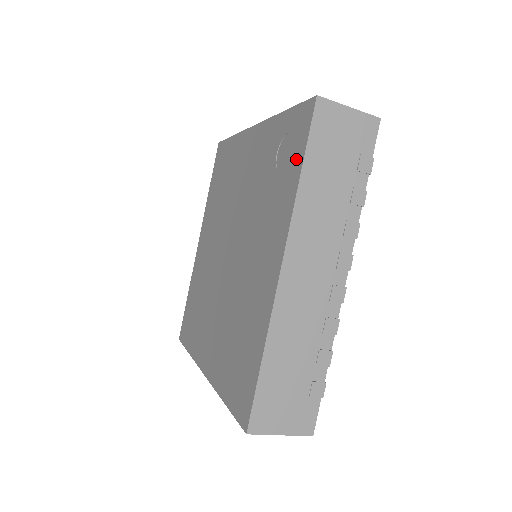
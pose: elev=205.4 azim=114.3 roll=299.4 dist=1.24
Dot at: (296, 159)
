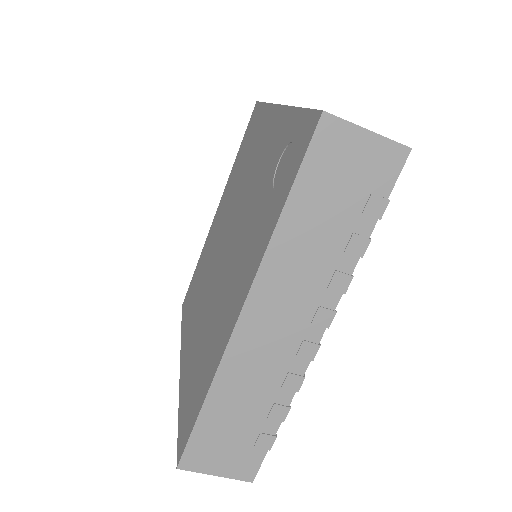
Dot at: (285, 185)
